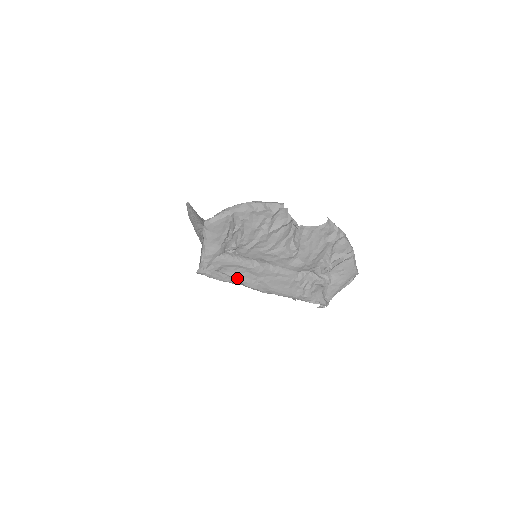
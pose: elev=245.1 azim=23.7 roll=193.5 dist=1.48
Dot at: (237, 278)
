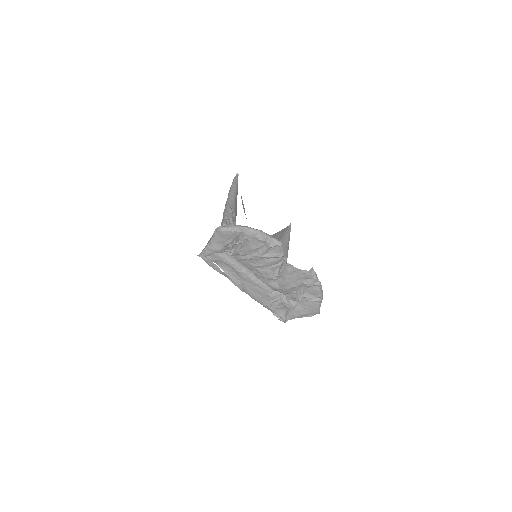
Dot at: (225, 273)
